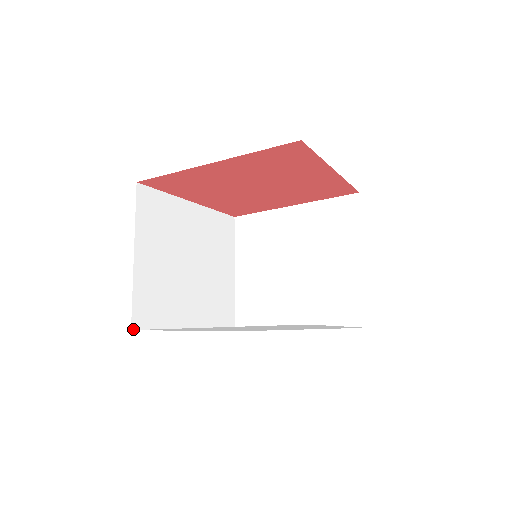
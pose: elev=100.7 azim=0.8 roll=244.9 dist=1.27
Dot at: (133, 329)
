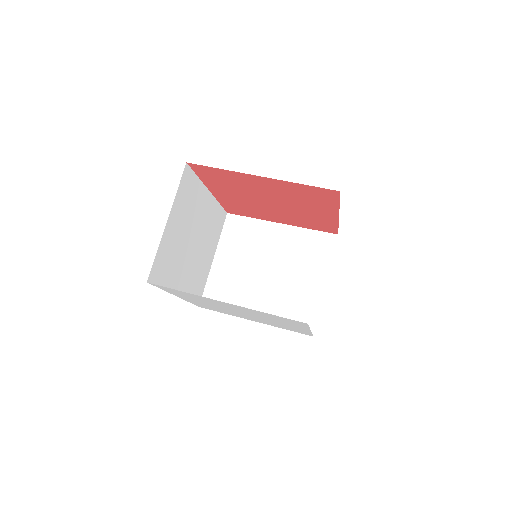
Dot at: (148, 282)
